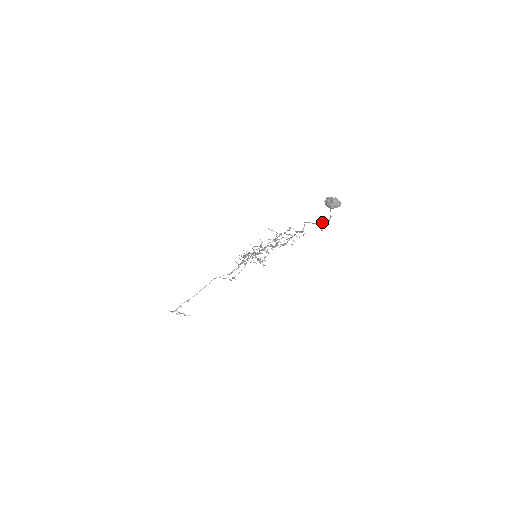
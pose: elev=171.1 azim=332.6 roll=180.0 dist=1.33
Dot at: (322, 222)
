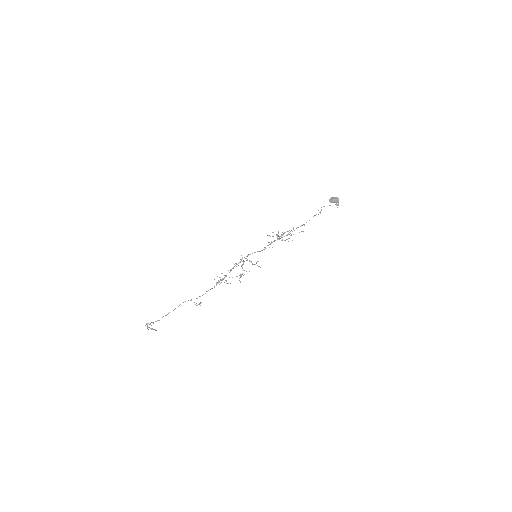
Dot at: occluded
